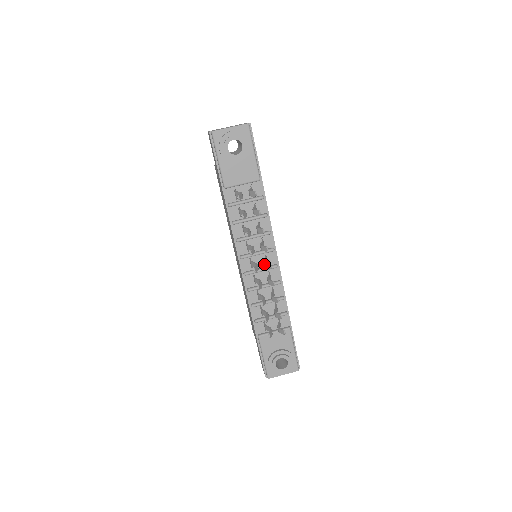
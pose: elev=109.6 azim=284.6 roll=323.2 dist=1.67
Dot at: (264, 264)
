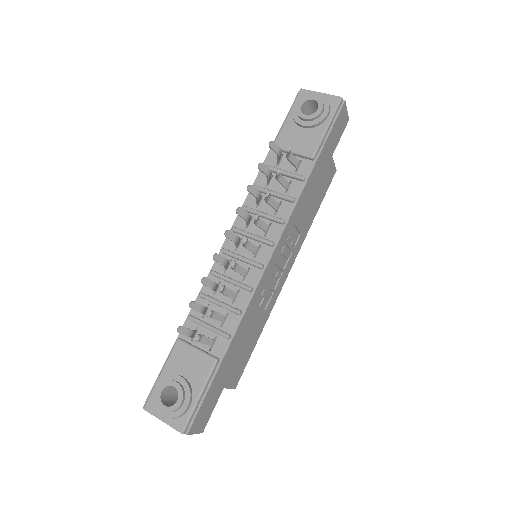
Dot at: occluded
